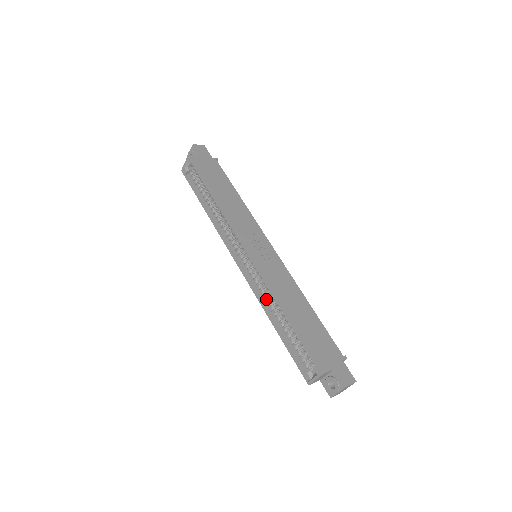
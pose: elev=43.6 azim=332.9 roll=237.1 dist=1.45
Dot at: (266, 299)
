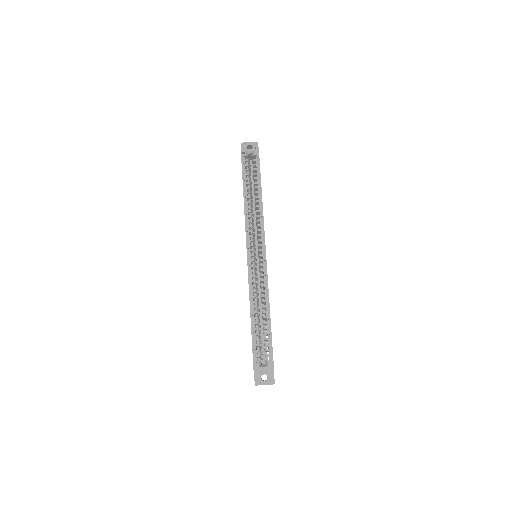
Dot at: (255, 292)
